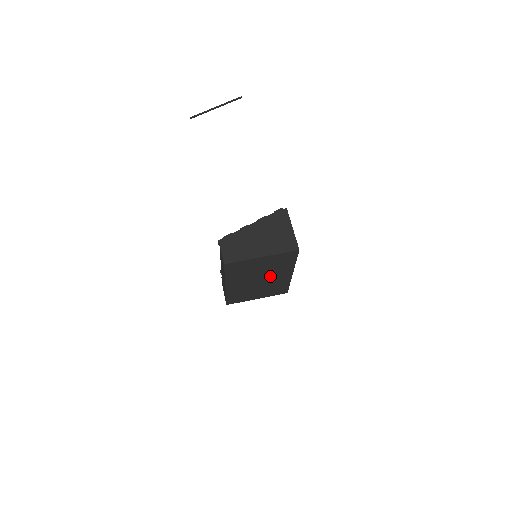
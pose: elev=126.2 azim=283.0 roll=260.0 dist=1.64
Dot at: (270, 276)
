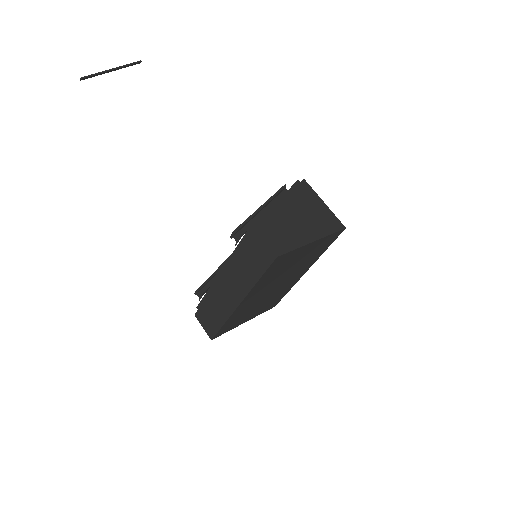
Dot at: (288, 278)
